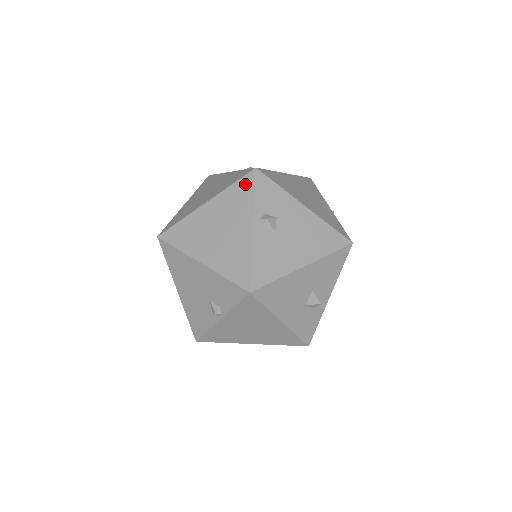
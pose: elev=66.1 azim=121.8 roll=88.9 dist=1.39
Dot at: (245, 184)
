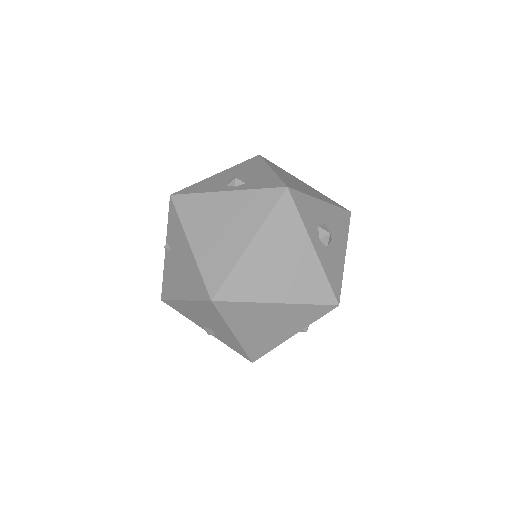
Dot at: (320, 311)
